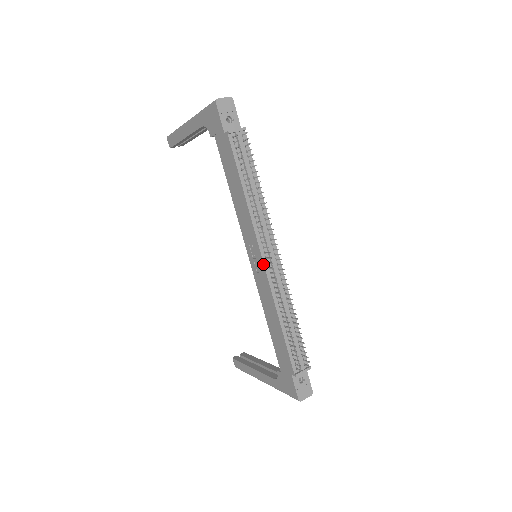
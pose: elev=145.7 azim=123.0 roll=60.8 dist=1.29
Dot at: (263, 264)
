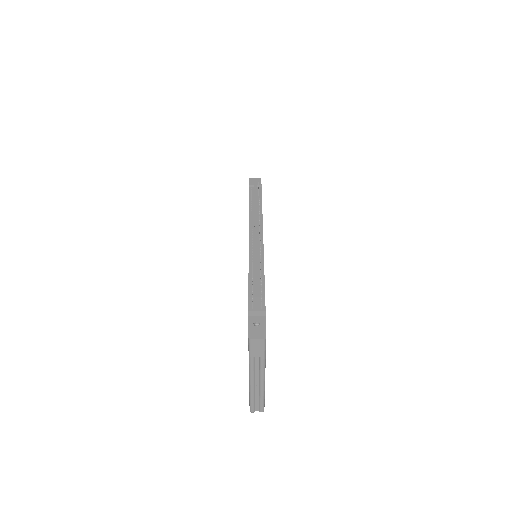
Dot at: occluded
